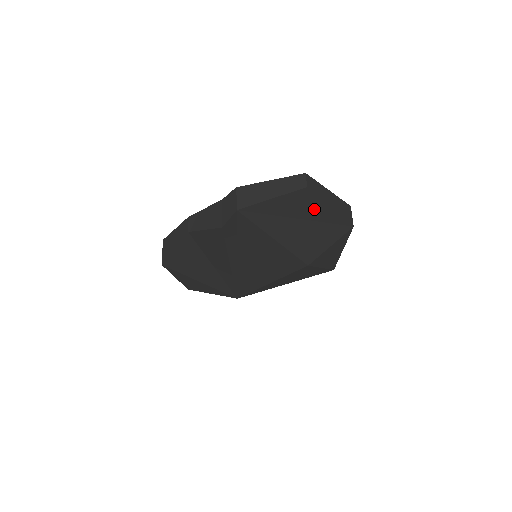
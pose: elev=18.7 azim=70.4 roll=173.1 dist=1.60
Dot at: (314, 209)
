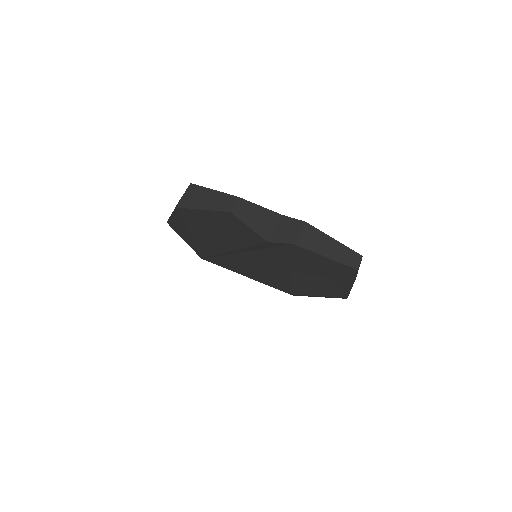
Dot at: (341, 278)
